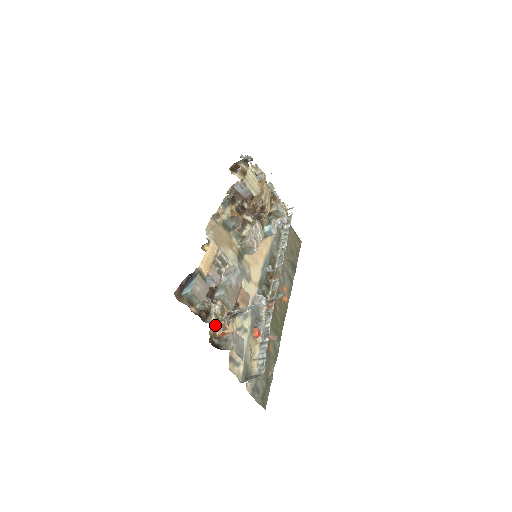
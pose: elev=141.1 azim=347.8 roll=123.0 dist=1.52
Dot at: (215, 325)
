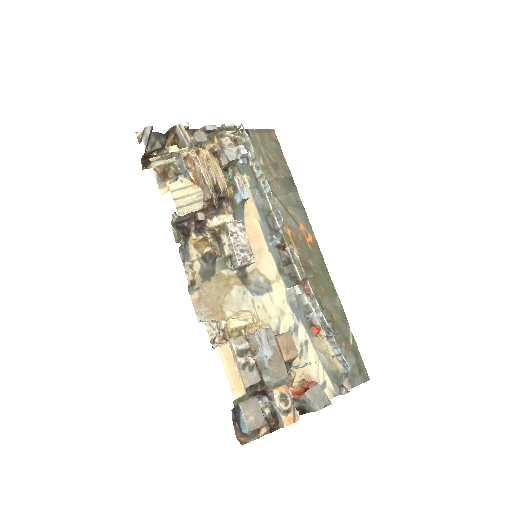
Dot at: (289, 421)
